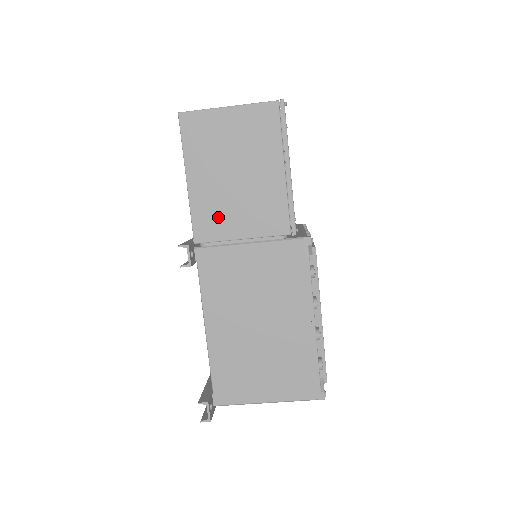
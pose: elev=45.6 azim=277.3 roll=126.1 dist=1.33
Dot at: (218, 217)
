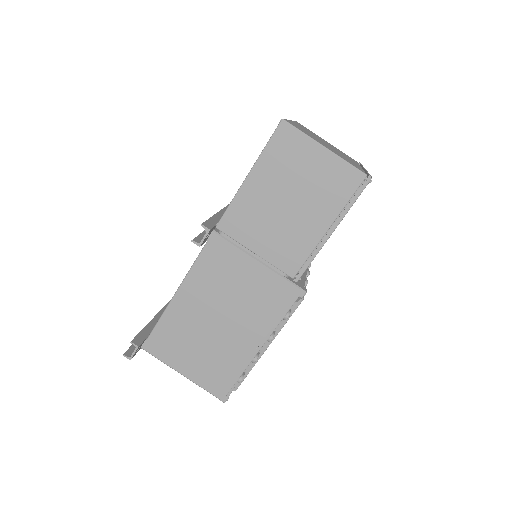
Dot at: (249, 223)
